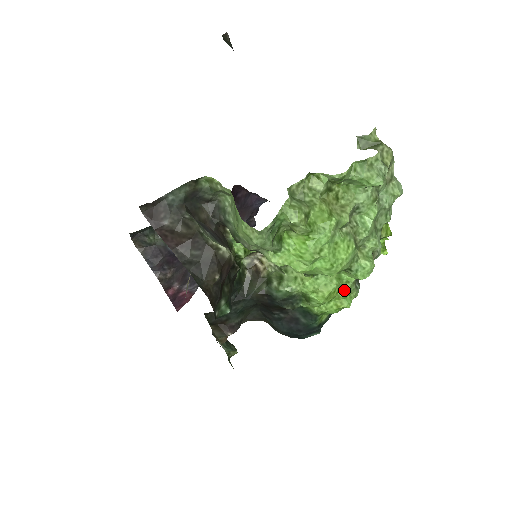
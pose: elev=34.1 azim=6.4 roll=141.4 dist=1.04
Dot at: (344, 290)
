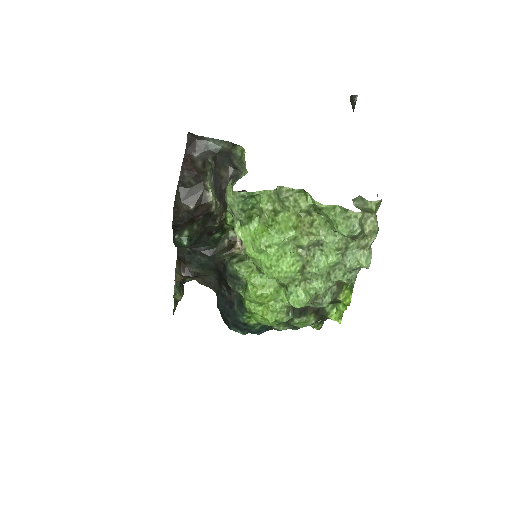
Dot at: (275, 304)
